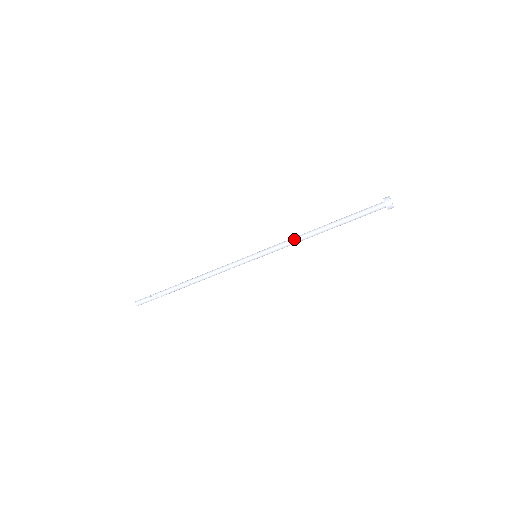
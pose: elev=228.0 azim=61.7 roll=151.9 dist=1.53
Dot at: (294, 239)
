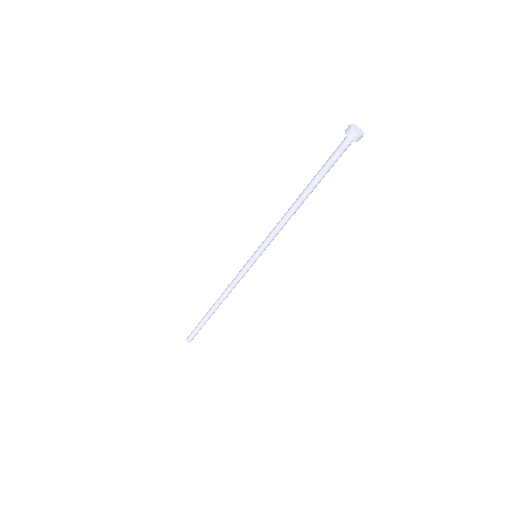
Dot at: (279, 221)
